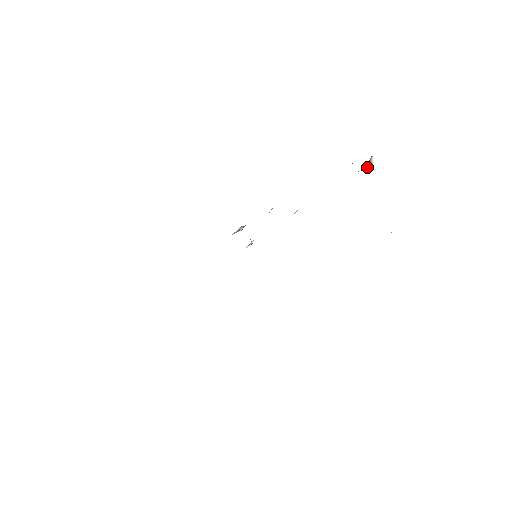
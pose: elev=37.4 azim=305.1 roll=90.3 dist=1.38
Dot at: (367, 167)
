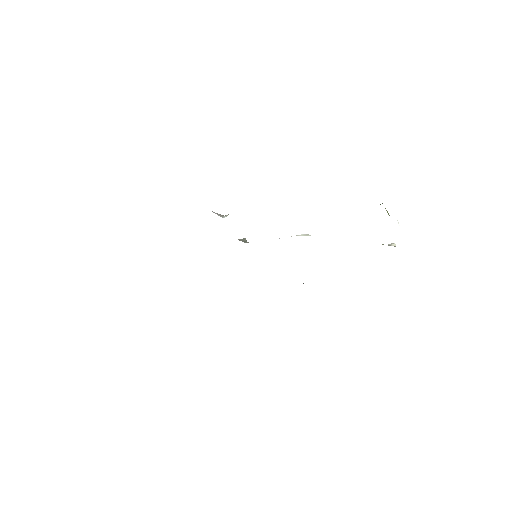
Dot at: occluded
